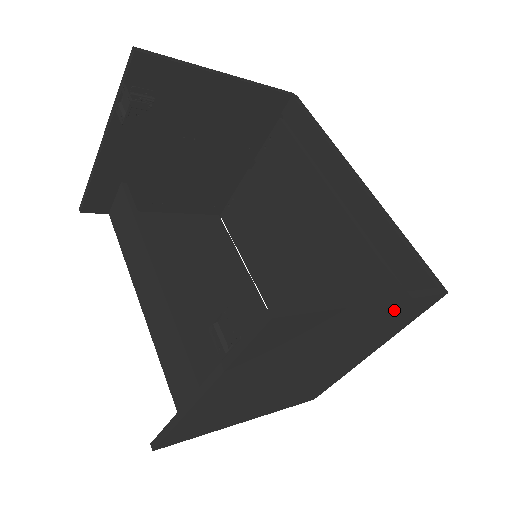
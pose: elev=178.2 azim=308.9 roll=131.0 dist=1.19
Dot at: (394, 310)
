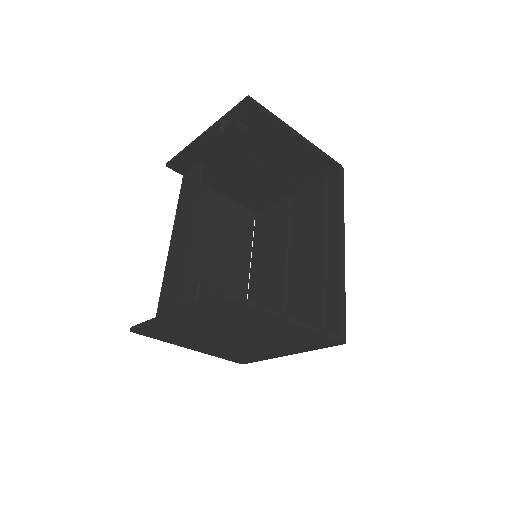
Dot at: (304, 333)
